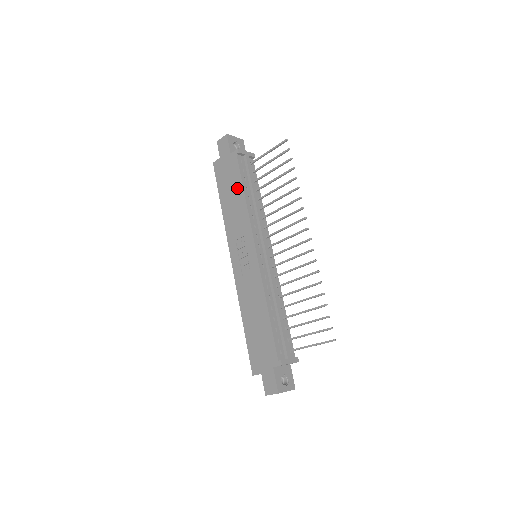
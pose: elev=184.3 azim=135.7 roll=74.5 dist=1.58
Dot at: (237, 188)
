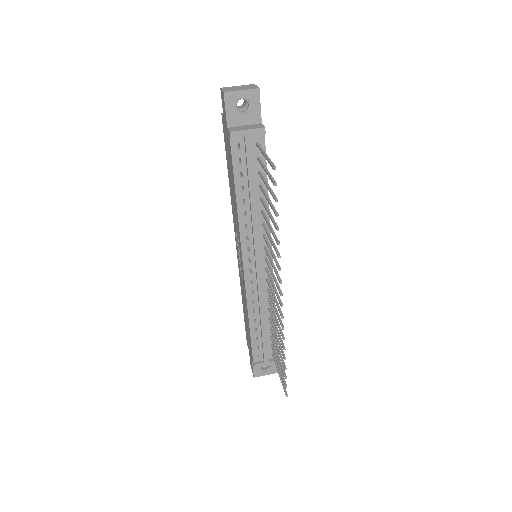
Dot at: (232, 181)
